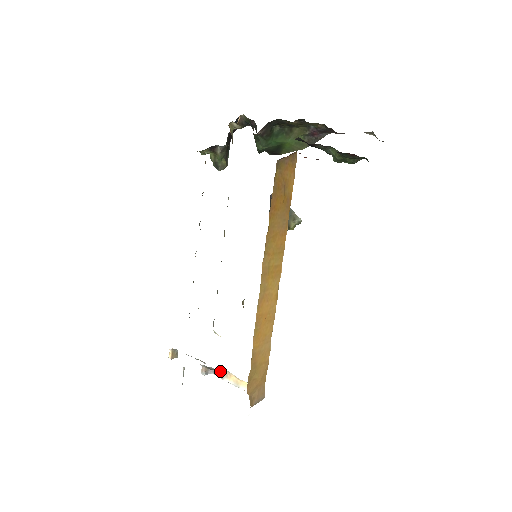
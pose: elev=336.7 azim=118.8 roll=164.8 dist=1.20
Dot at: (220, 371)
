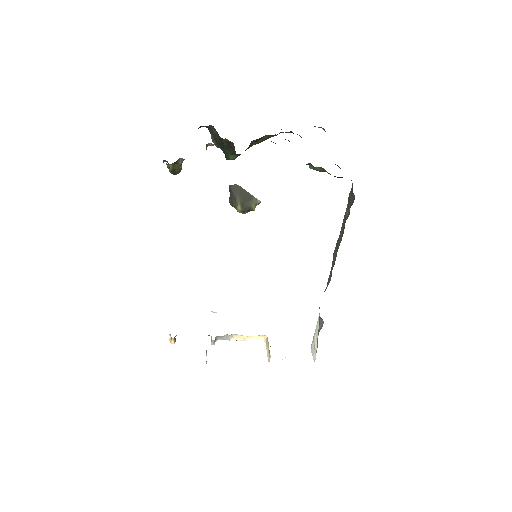
Dot at: (226, 336)
